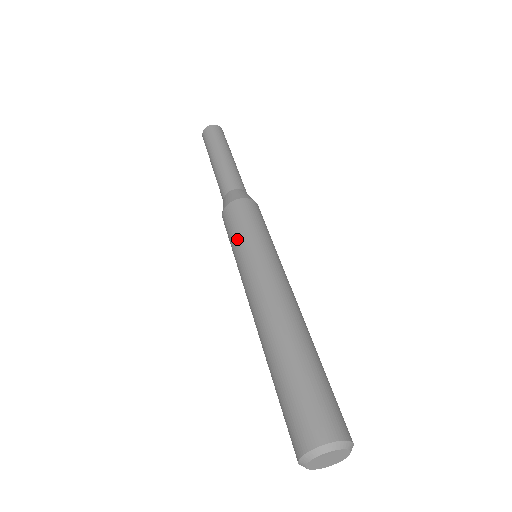
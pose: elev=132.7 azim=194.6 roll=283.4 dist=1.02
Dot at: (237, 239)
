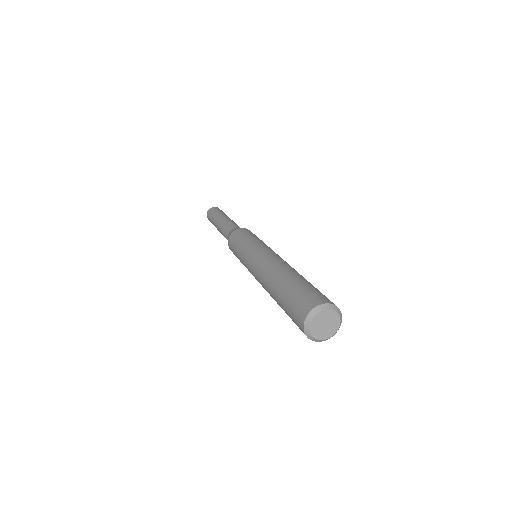
Dot at: (252, 238)
